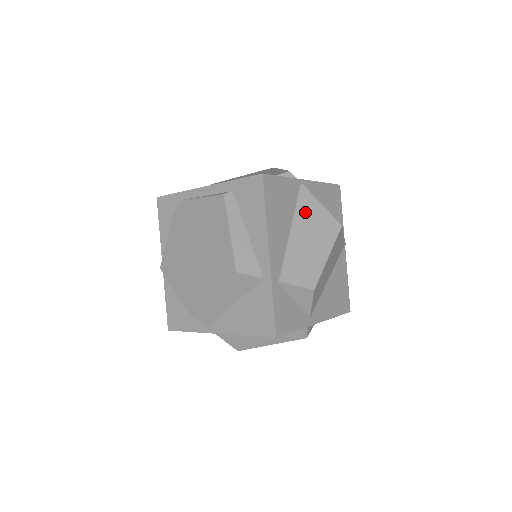
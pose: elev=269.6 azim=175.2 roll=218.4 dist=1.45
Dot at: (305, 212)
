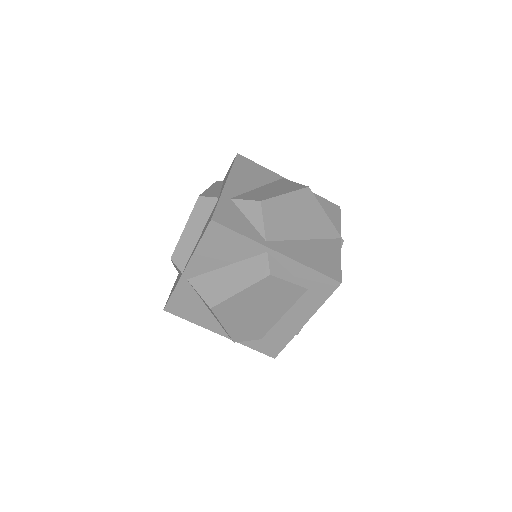
Dot at: (277, 184)
